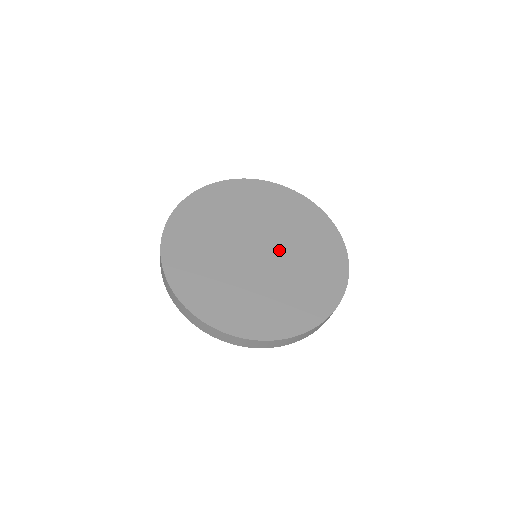
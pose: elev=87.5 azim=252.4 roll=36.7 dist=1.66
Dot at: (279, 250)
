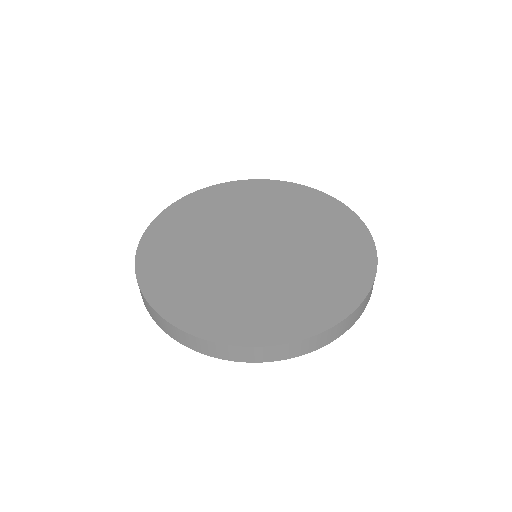
Dot at: (278, 237)
